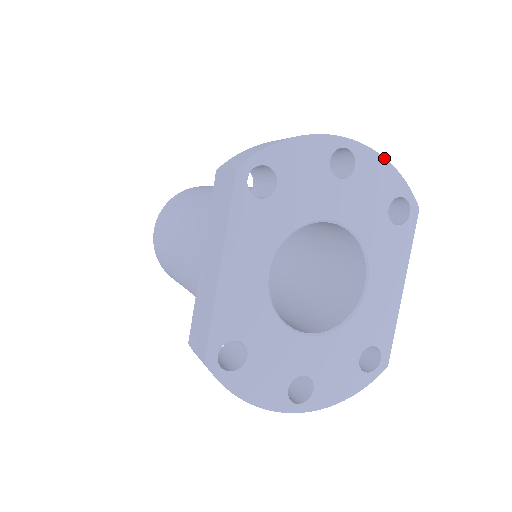
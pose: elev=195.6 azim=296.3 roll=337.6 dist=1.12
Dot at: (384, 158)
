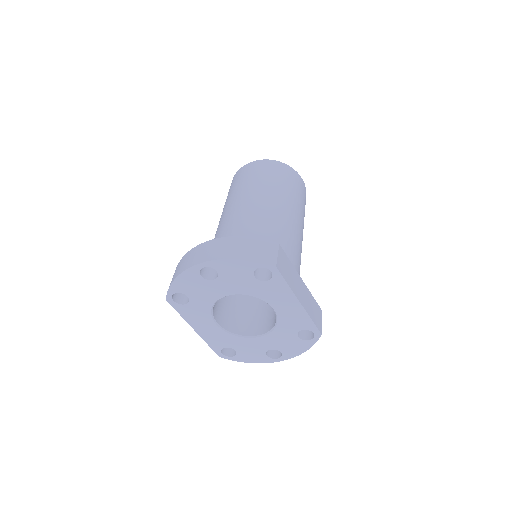
Dot at: (229, 259)
